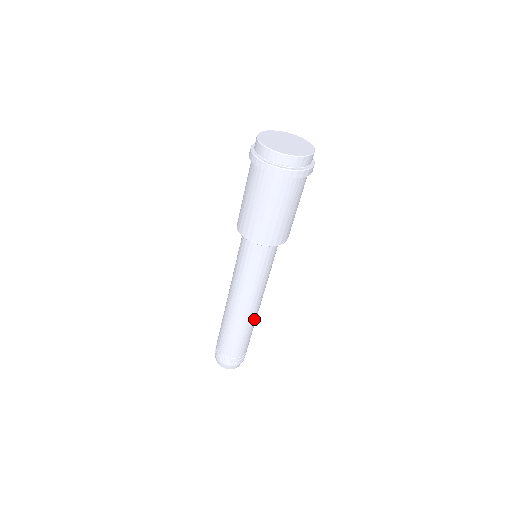
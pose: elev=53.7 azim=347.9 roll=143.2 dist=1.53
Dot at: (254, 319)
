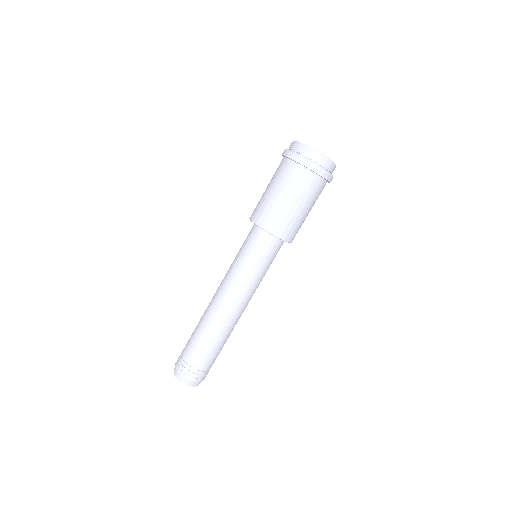
Dot at: (234, 325)
